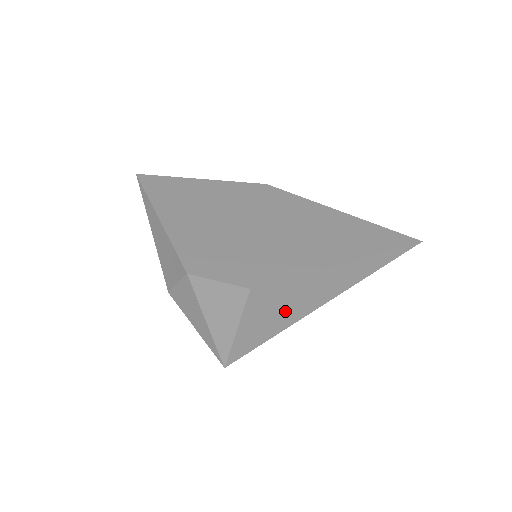
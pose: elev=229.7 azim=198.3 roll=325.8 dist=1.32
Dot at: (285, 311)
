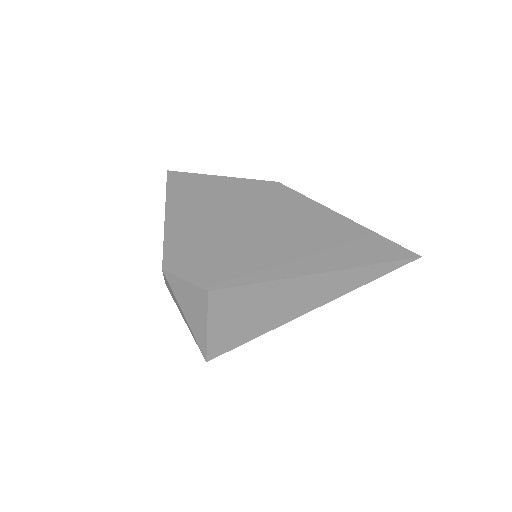
Dot at: (256, 316)
